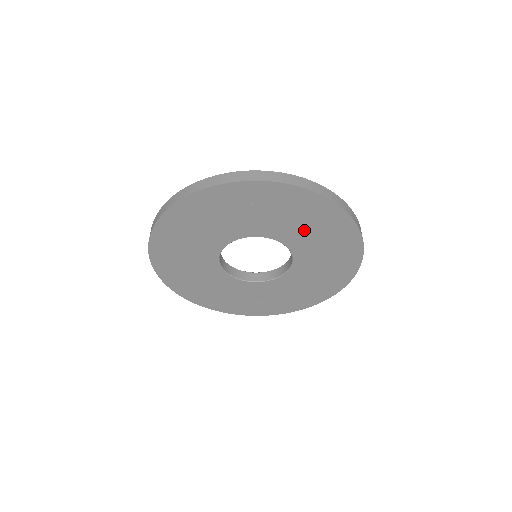
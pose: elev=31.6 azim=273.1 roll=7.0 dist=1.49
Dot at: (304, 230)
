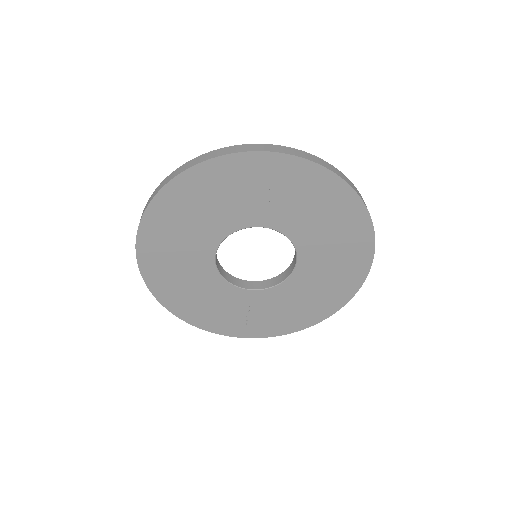
Dot at: (318, 226)
